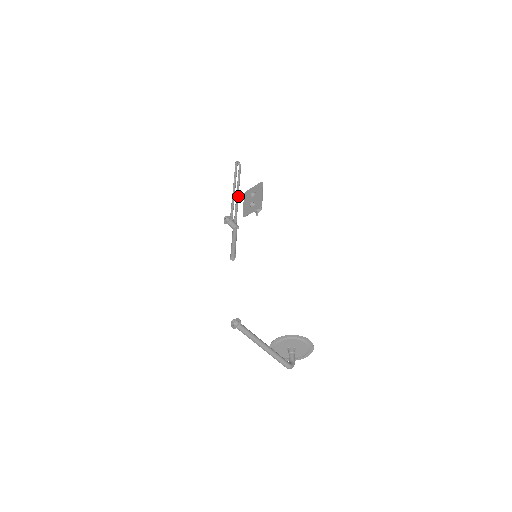
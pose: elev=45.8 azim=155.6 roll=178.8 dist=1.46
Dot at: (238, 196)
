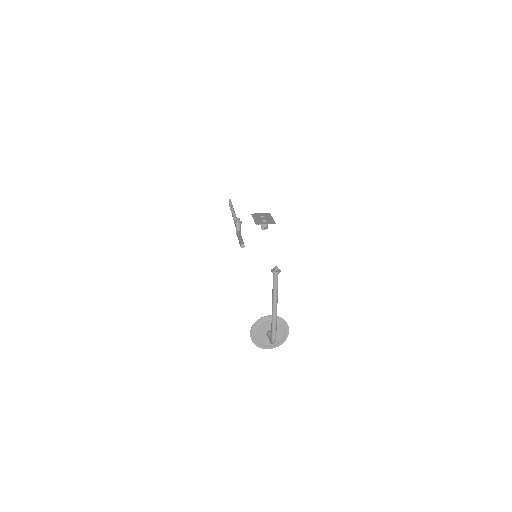
Dot at: occluded
